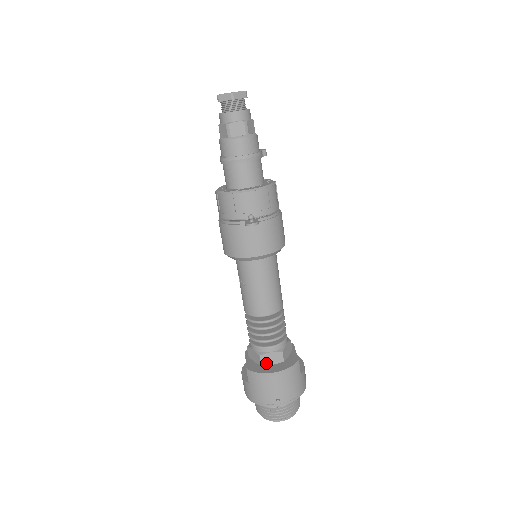
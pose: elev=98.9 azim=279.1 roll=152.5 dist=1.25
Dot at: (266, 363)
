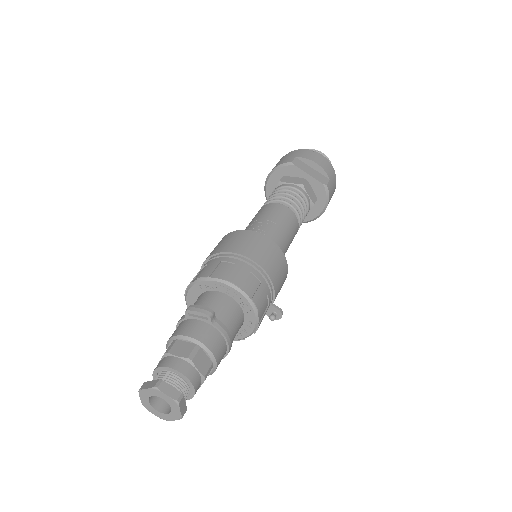
Dot at: (308, 213)
